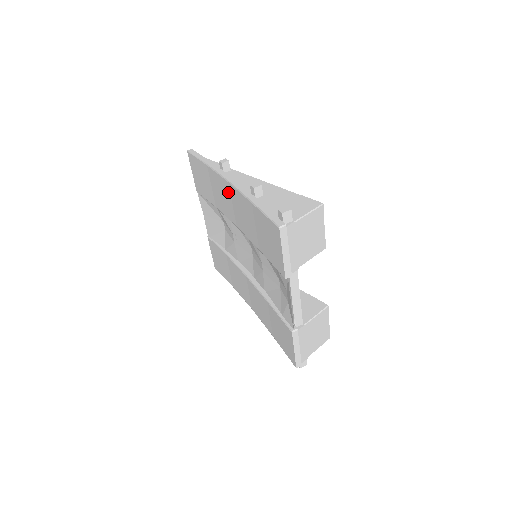
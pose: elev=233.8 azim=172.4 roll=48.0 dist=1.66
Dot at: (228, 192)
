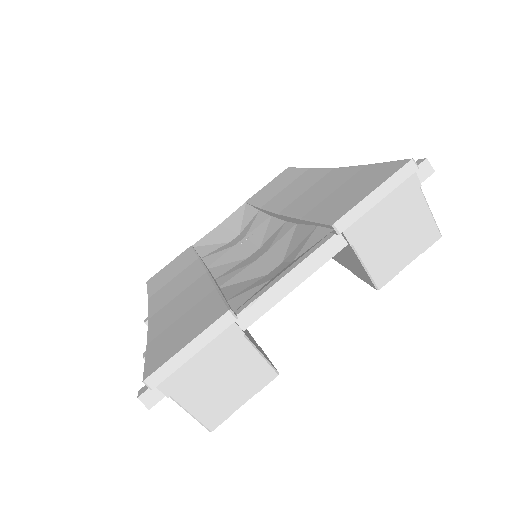
Dot at: (317, 179)
